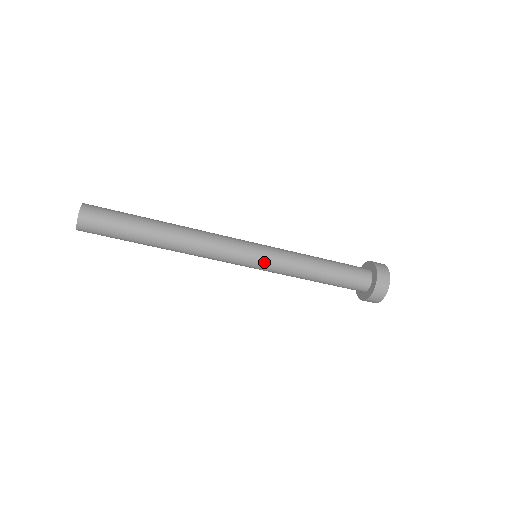
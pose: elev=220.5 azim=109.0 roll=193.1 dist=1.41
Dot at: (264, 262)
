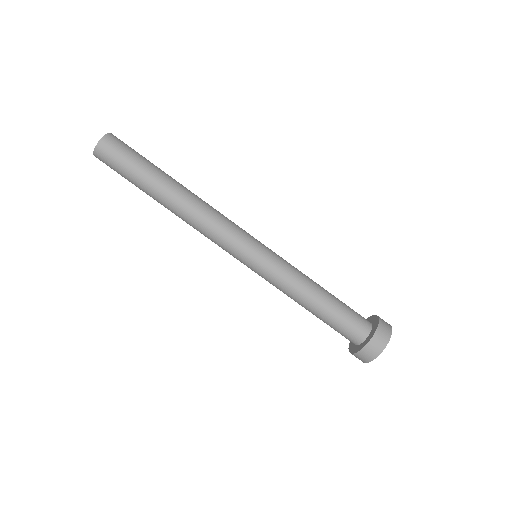
Dot at: (266, 256)
